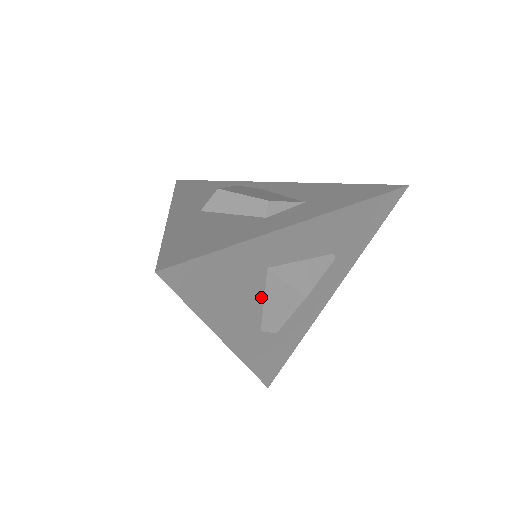
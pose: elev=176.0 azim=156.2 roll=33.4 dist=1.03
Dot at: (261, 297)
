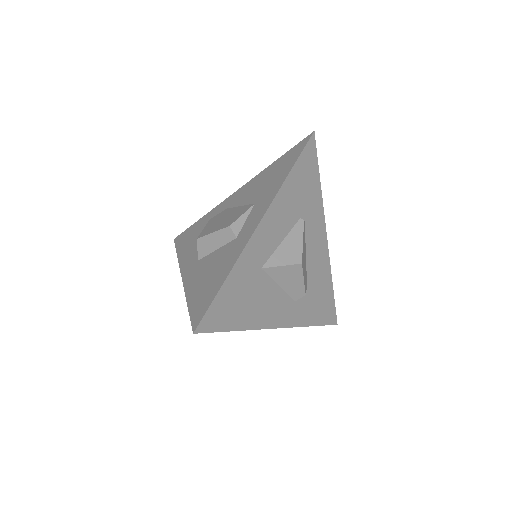
Dot at: (274, 285)
